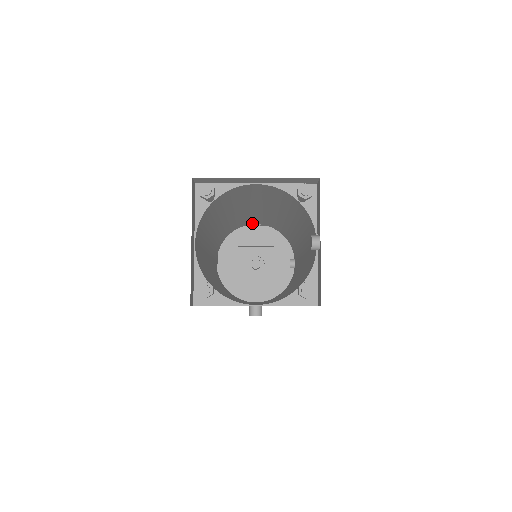
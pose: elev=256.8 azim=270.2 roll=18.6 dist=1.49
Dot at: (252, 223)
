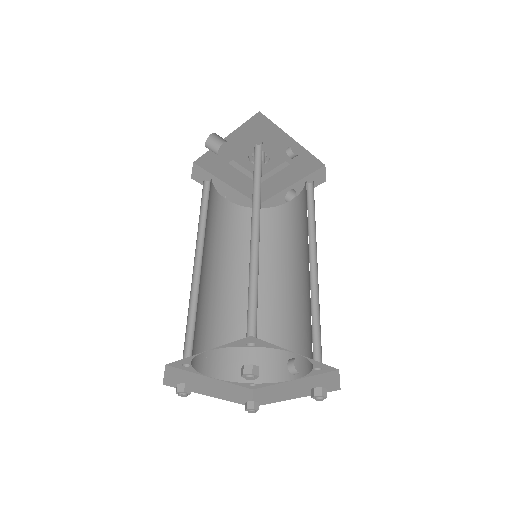
Dot at: occluded
